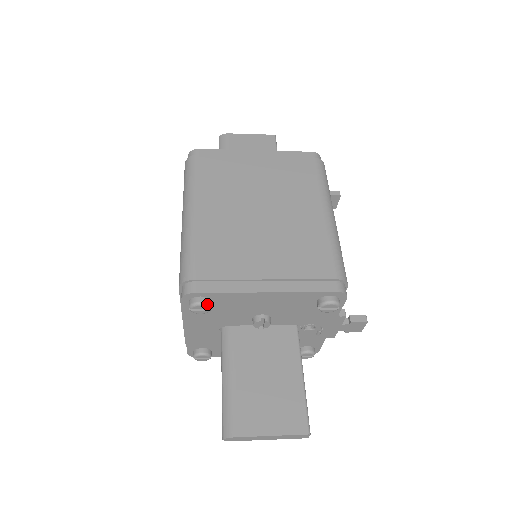
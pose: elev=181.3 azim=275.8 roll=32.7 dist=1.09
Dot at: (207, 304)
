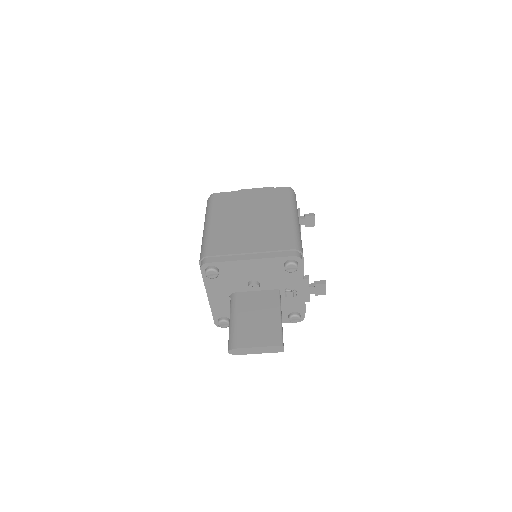
Dot at: (215, 270)
